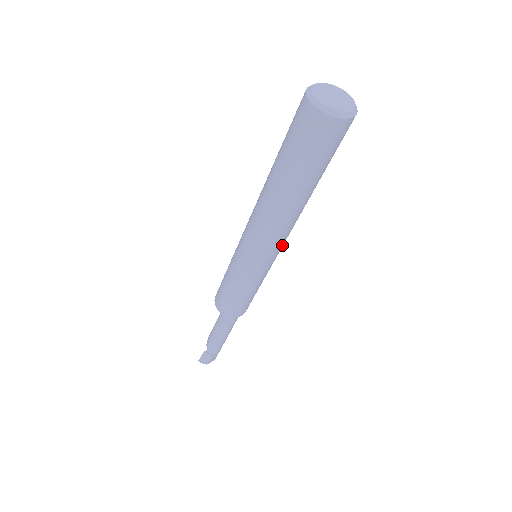
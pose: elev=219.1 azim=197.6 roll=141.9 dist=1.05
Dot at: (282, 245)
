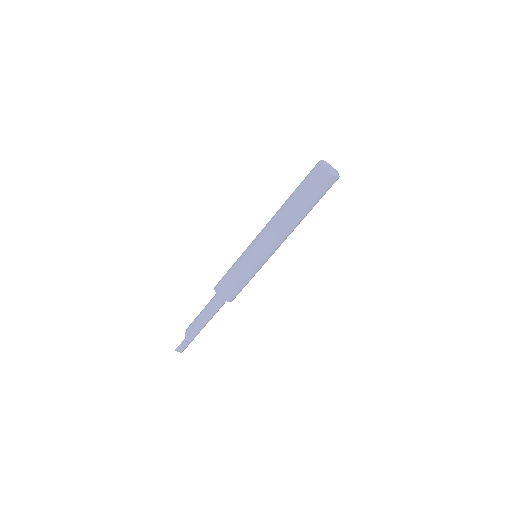
Dot at: occluded
